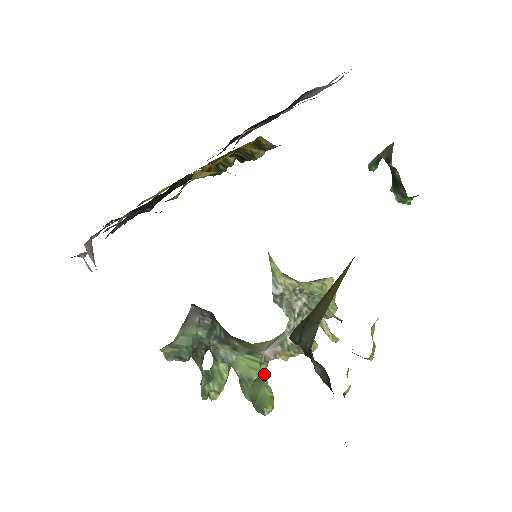
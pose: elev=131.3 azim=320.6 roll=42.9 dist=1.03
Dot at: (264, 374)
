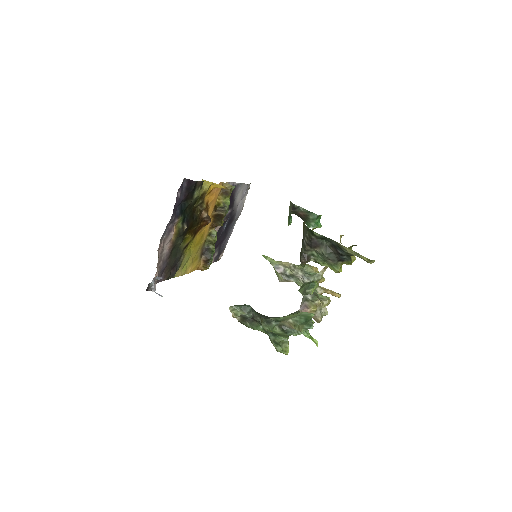
Dot at: occluded
